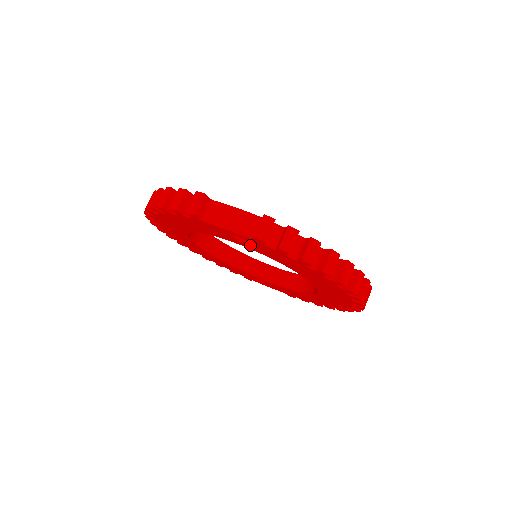
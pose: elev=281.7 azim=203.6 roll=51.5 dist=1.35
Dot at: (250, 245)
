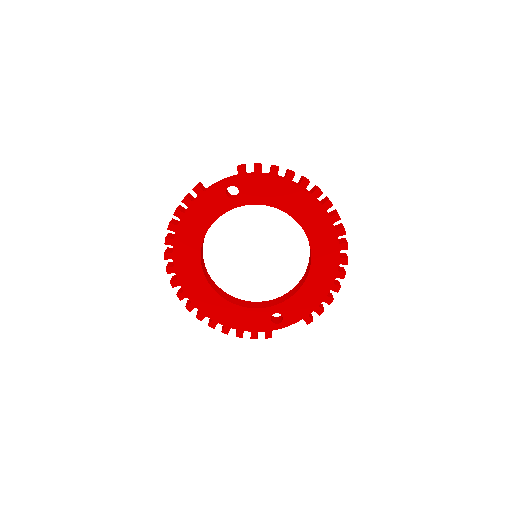
Dot at: (240, 195)
